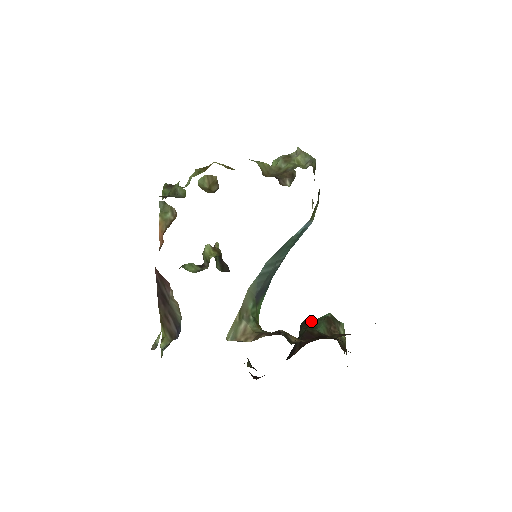
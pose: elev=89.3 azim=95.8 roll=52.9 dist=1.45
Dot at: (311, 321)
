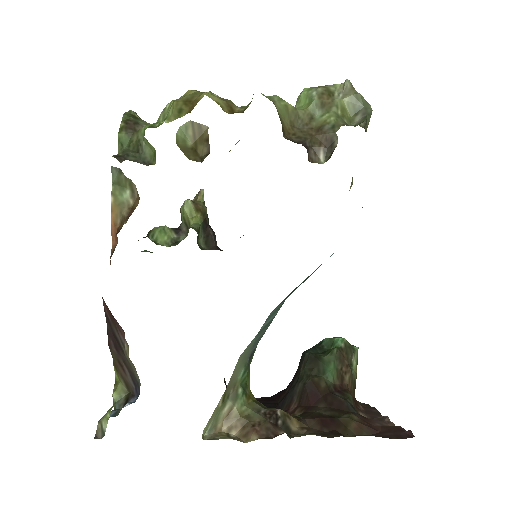
Dot at: (318, 356)
